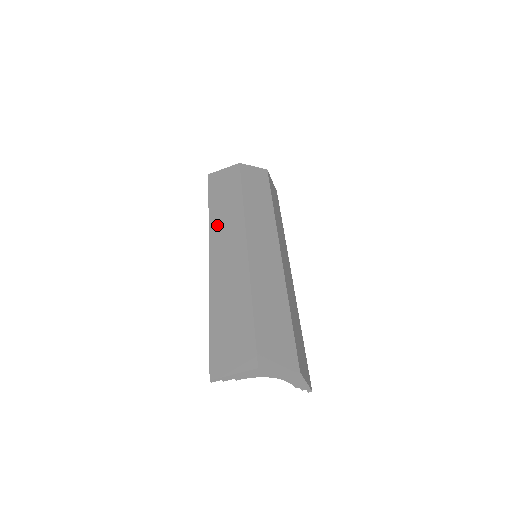
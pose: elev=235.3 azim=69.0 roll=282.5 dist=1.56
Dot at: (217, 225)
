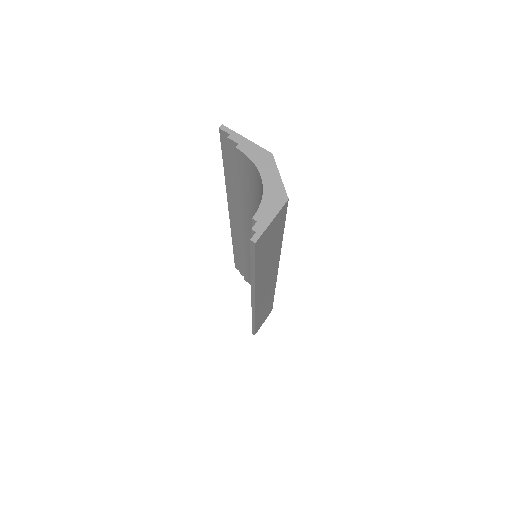
Dot at: occluded
